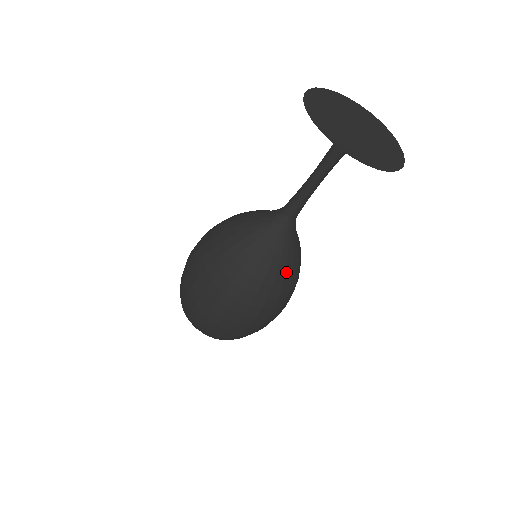
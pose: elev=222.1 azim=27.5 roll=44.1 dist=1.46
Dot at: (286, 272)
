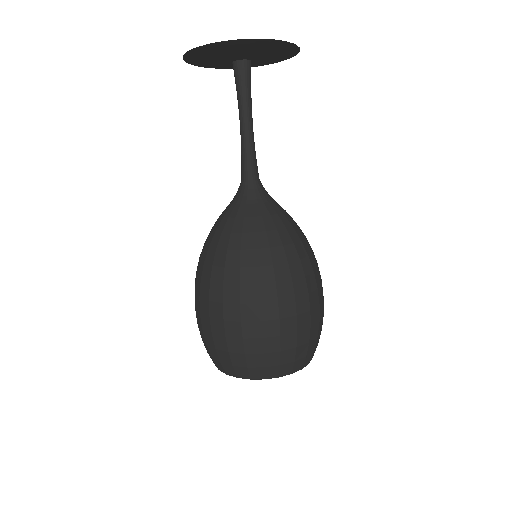
Dot at: (297, 226)
